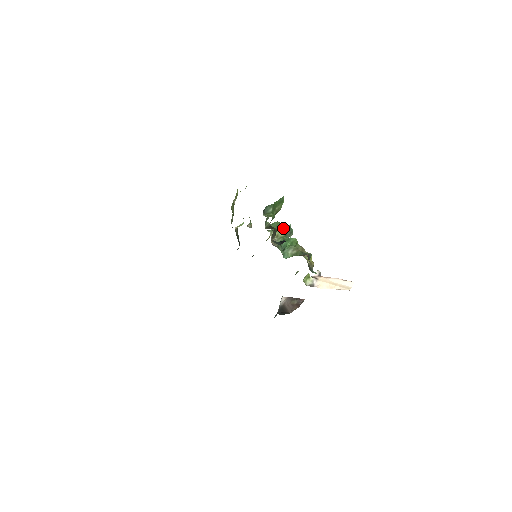
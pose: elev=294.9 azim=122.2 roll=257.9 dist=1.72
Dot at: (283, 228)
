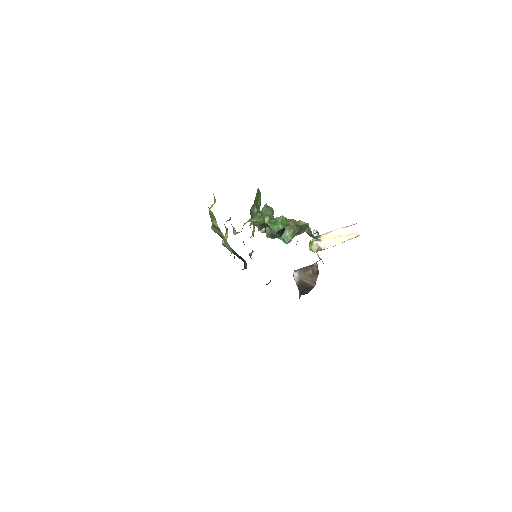
Dot at: (263, 212)
